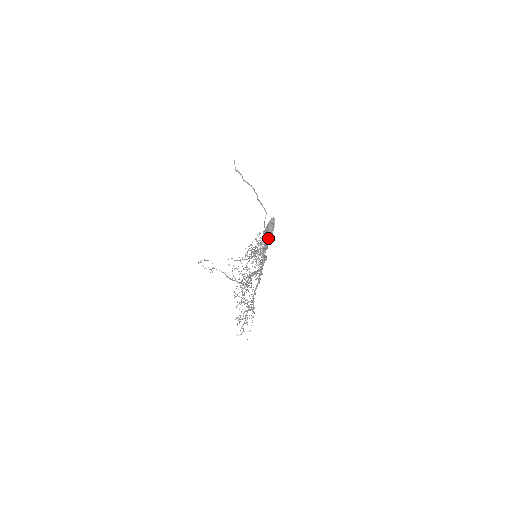
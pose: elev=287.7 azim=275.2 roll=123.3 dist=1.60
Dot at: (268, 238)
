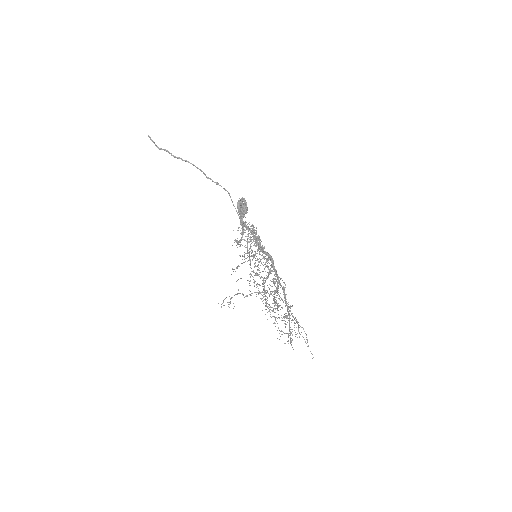
Dot at: occluded
